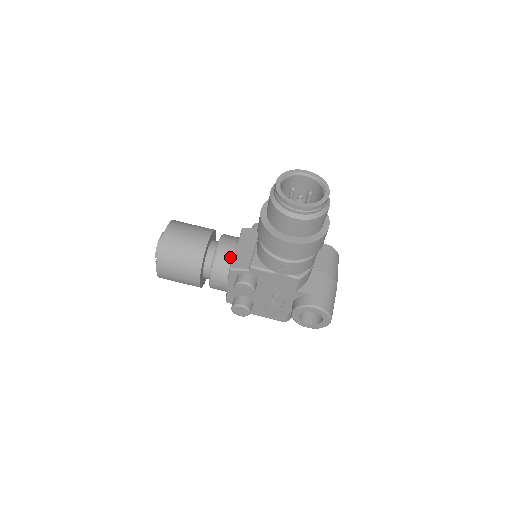
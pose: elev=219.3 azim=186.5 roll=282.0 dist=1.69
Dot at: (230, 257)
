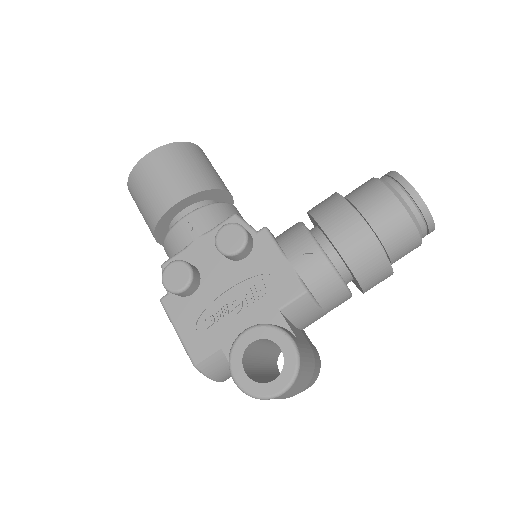
Dot at: occluded
